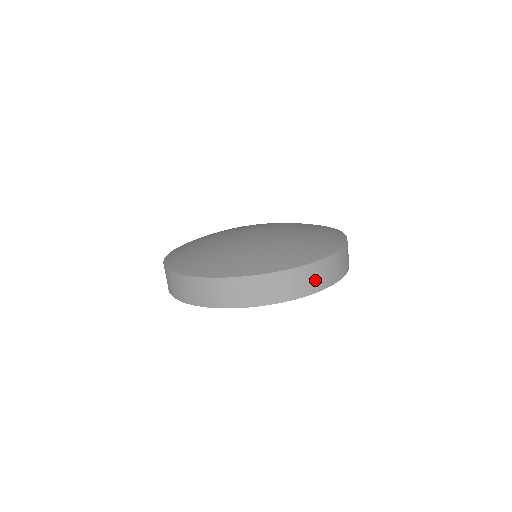
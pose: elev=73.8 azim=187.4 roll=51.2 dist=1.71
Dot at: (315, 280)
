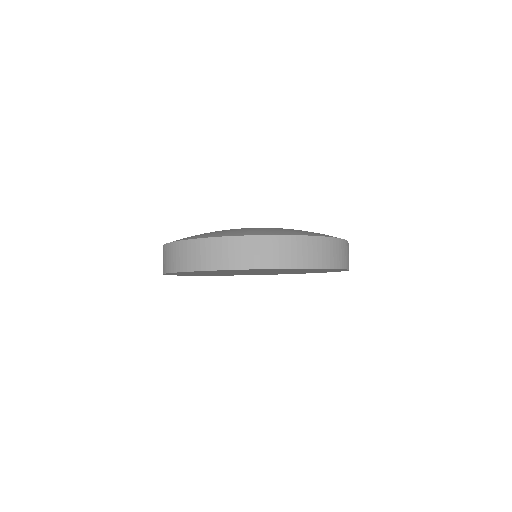
Dot at: (287, 255)
